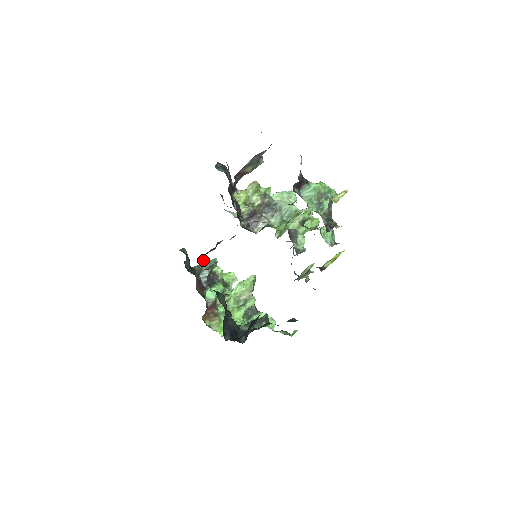
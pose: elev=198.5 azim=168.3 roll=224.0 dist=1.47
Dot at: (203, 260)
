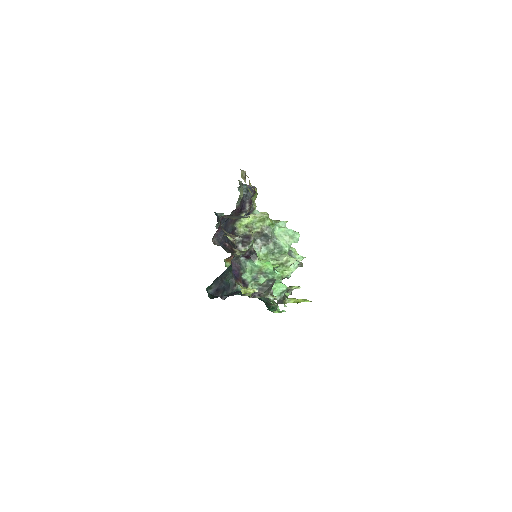
Dot at: occluded
